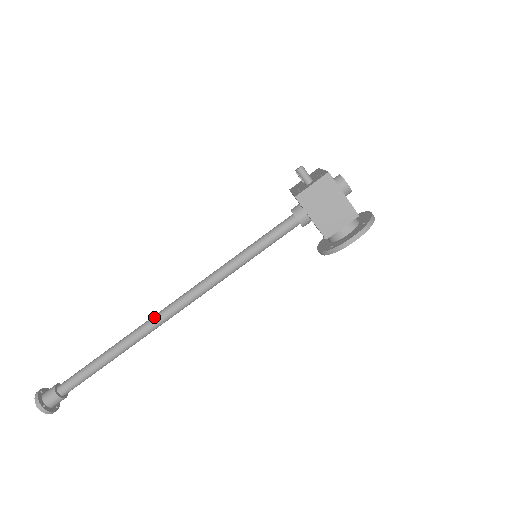
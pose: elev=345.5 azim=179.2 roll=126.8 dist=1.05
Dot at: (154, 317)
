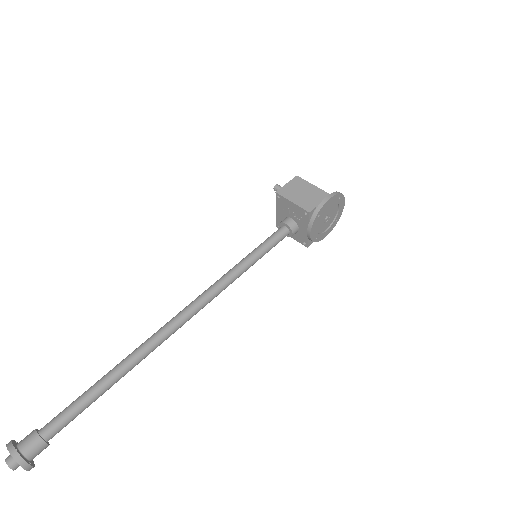
Dot at: occluded
